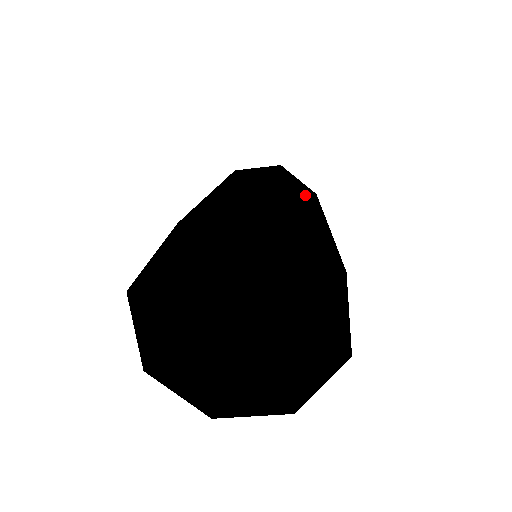
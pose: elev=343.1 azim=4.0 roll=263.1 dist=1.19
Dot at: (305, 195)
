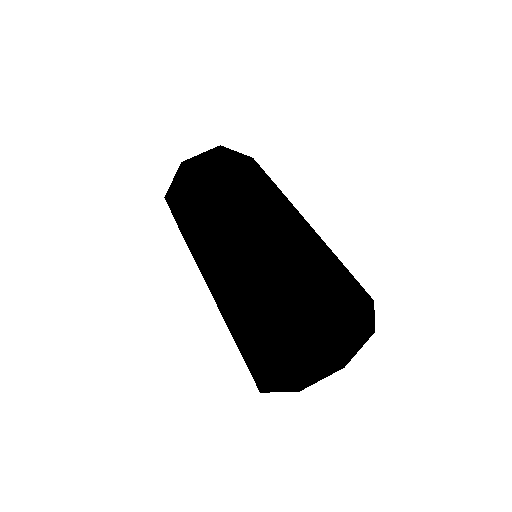
Dot at: (270, 189)
